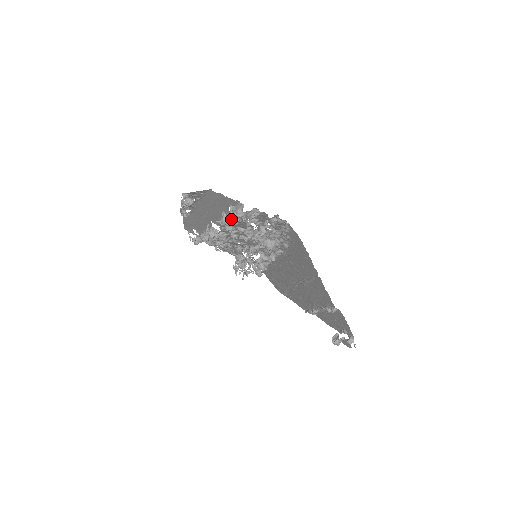
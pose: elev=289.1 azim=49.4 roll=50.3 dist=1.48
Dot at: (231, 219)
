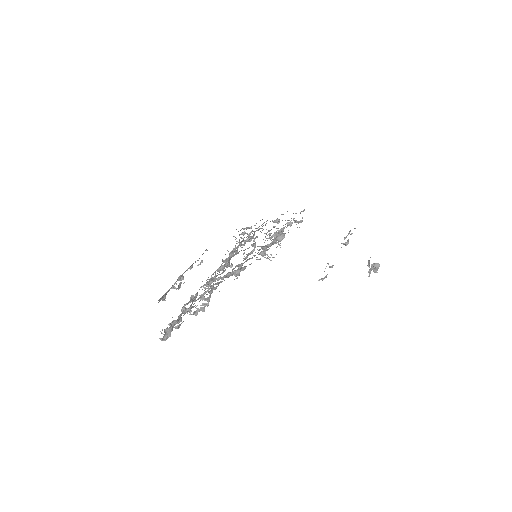
Dot at: occluded
